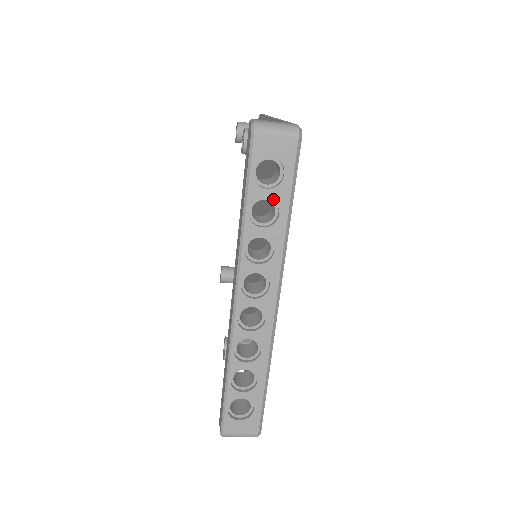
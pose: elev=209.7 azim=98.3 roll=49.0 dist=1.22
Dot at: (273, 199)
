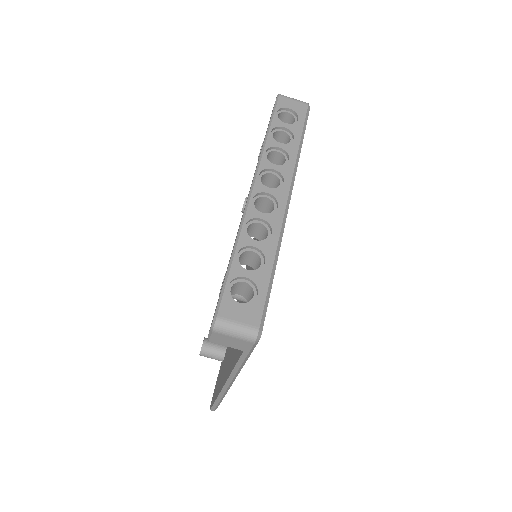
Dot at: (290, 130)
